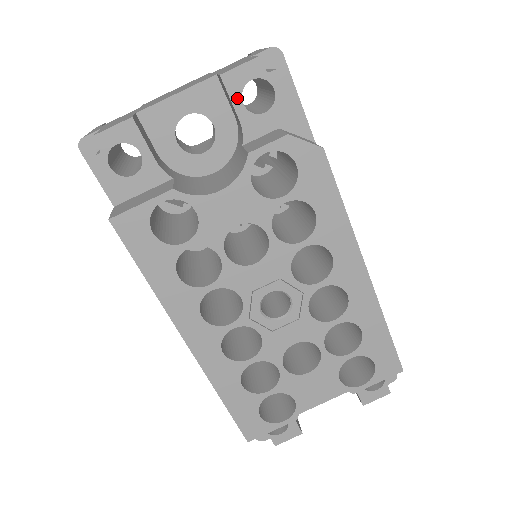
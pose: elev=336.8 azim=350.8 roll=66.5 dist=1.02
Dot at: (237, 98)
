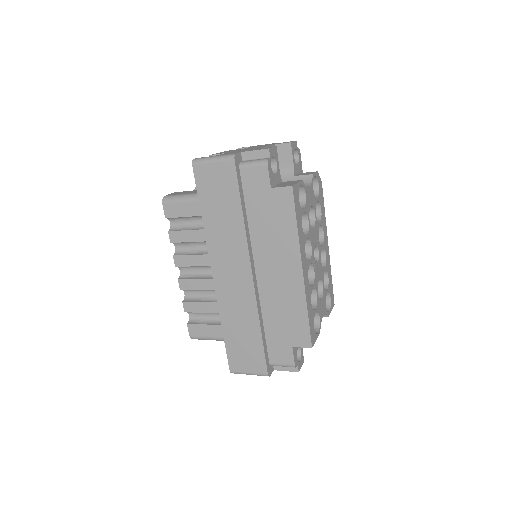
Dot at: (293, 154)
